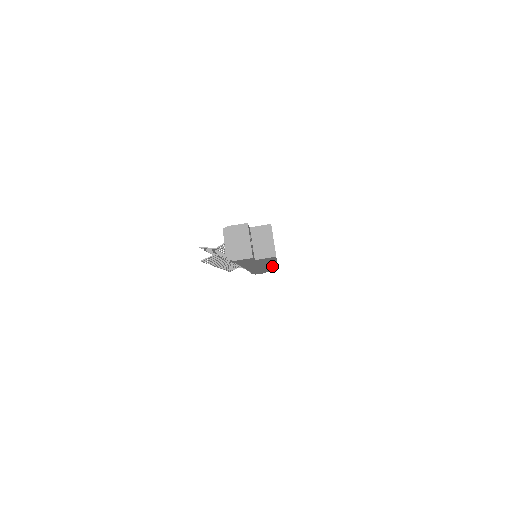
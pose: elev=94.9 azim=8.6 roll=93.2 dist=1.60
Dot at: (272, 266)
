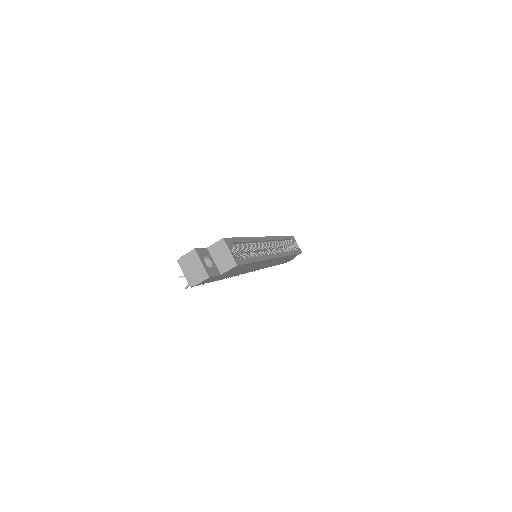
Dot at: (275, 259)
